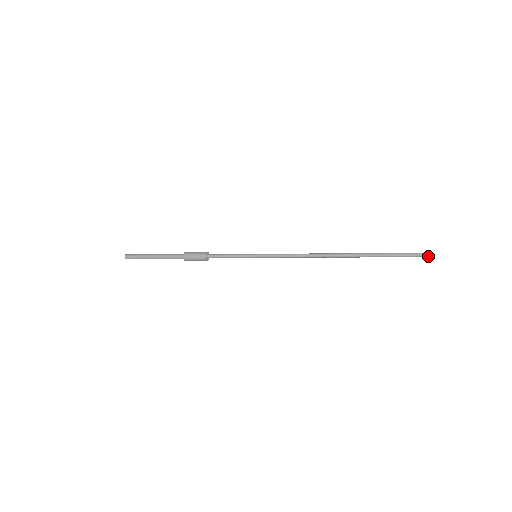
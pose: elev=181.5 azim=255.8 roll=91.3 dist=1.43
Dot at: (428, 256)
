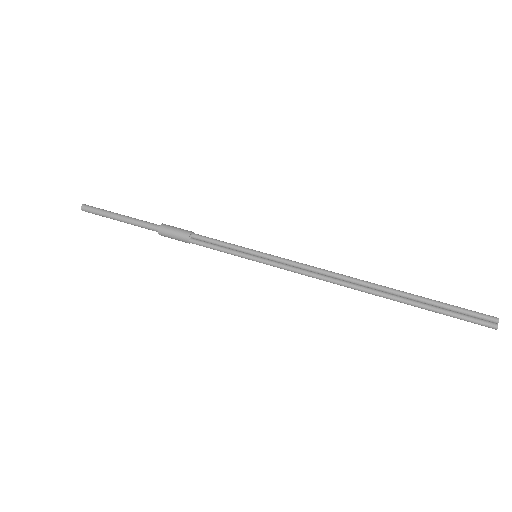
Dot at: (490, 327)
